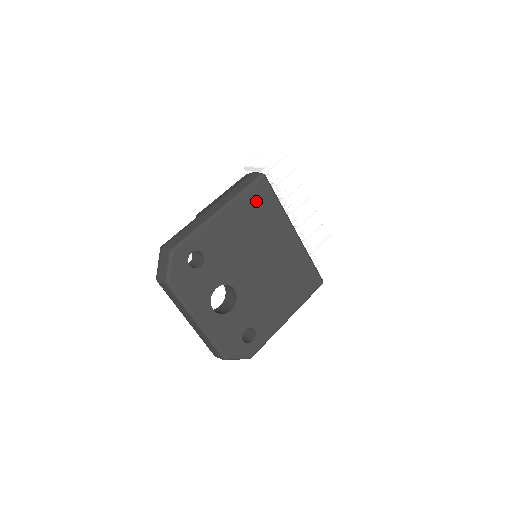
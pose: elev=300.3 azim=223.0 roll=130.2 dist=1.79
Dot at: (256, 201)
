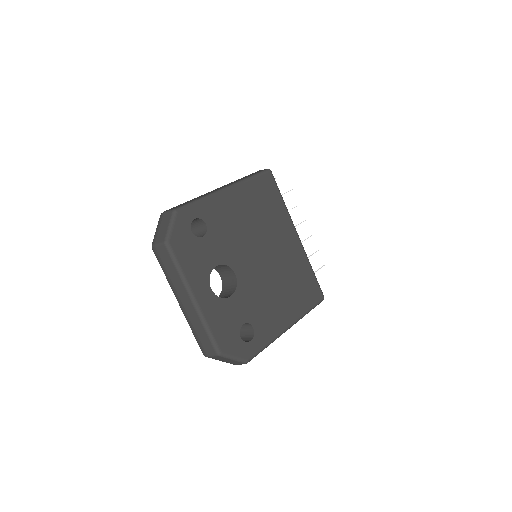
Dot at: (262, 191)
